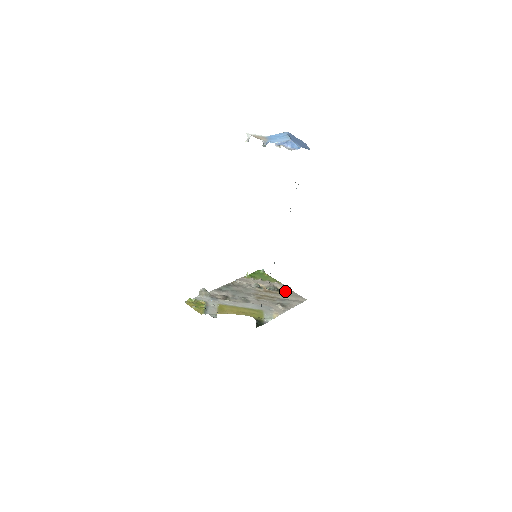
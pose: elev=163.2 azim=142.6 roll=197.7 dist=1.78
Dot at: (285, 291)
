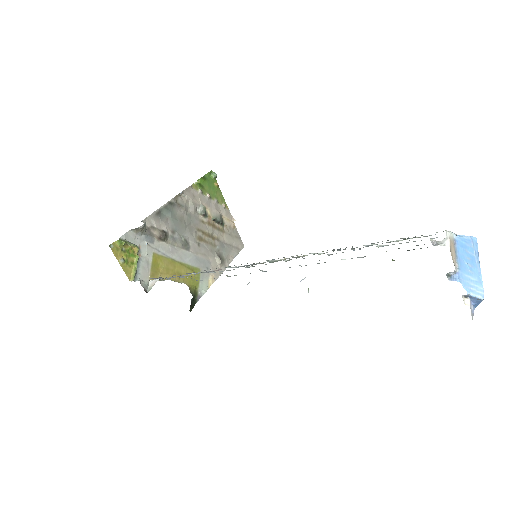
Dot at: (228, 225)
